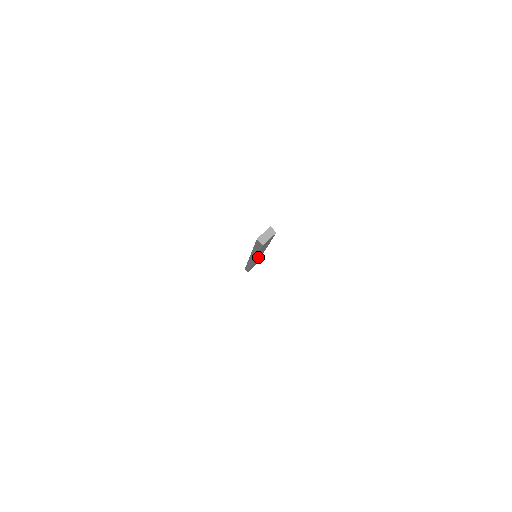
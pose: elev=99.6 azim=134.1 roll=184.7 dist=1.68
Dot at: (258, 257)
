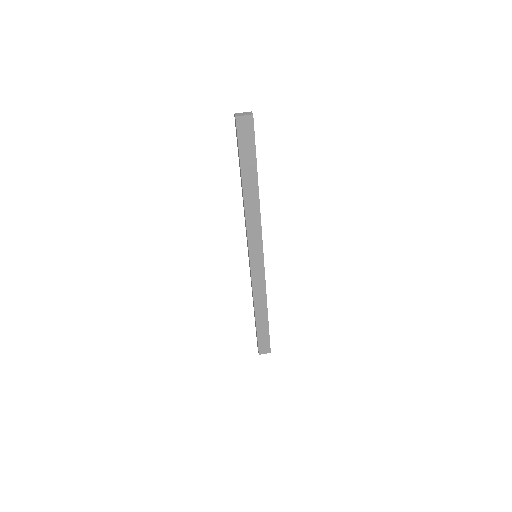
Dot at: (255, 247)
